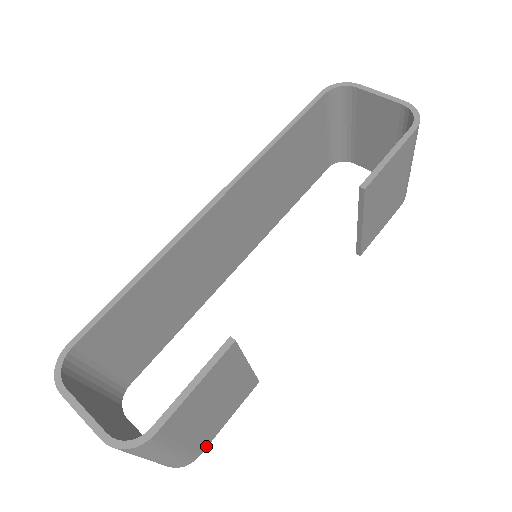
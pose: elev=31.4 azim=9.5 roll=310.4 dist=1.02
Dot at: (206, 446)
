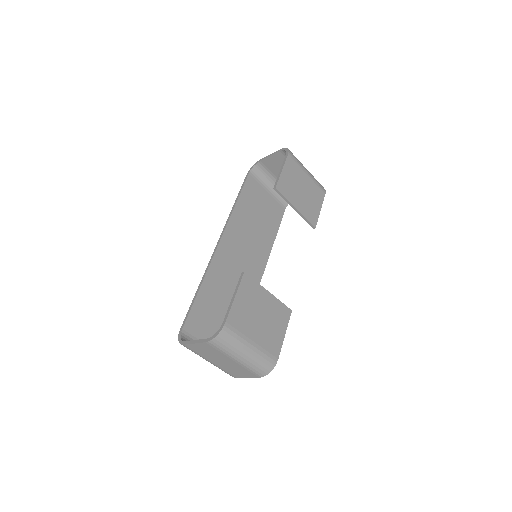
Dot at: (278, 353)
